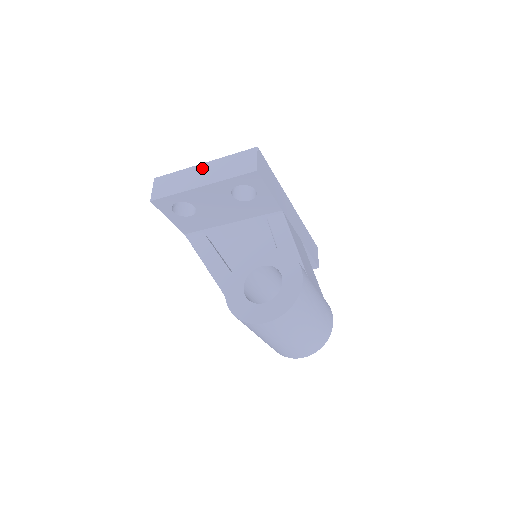
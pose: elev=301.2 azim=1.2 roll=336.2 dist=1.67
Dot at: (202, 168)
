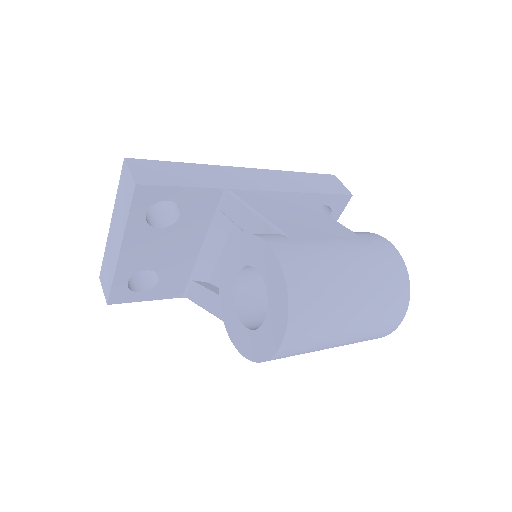
Dot at: (112, 230)
